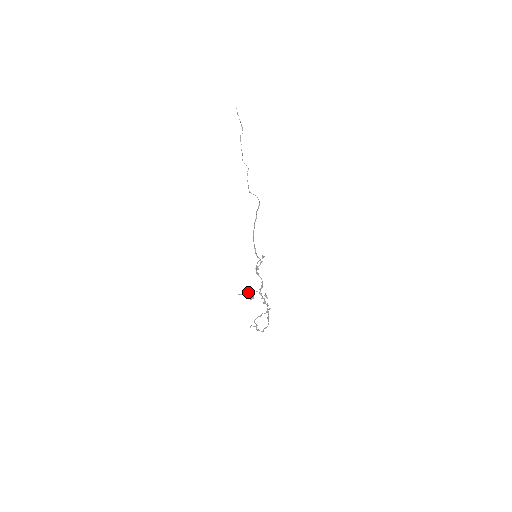
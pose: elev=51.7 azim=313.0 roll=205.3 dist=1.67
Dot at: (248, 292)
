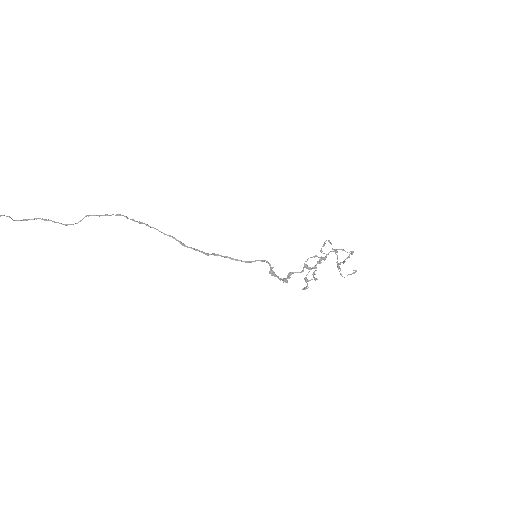
Dot at: occluded
